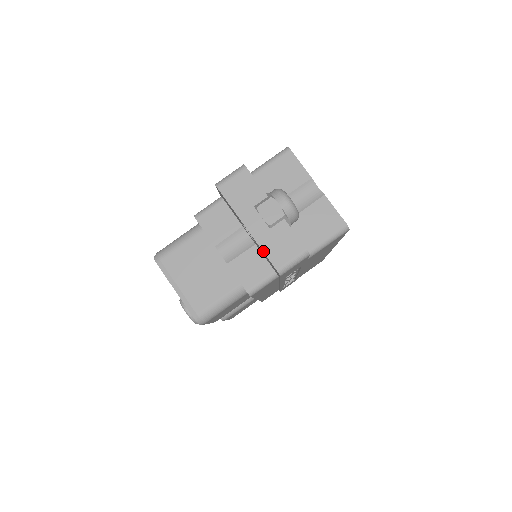
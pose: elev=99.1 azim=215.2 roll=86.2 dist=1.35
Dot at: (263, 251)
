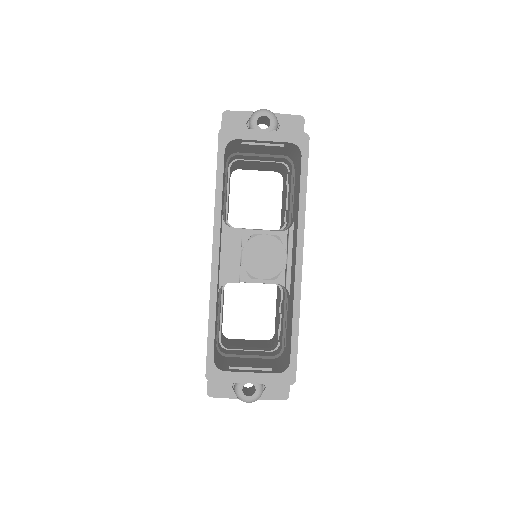
Dot at: occluded
